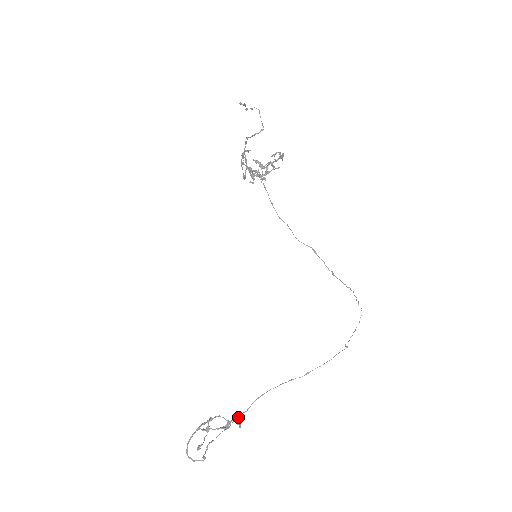
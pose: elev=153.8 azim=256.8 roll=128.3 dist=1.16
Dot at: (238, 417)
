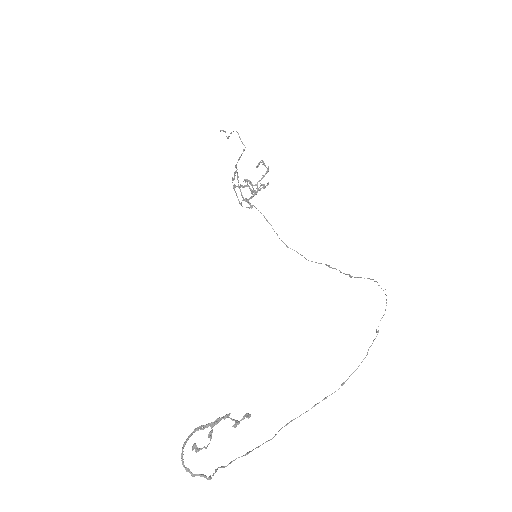
Dot at: (247, 413)
